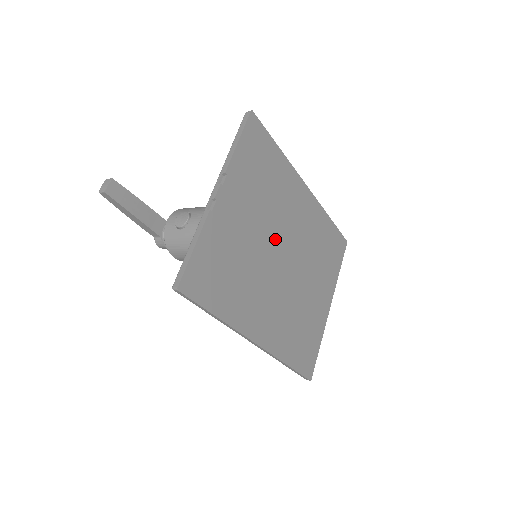
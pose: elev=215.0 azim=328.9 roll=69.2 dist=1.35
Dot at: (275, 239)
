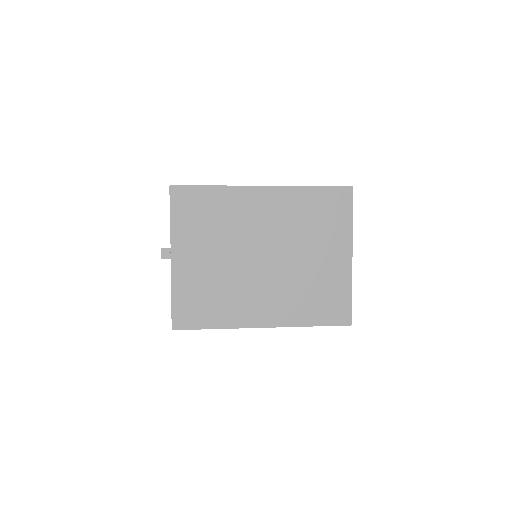
Dot at: (244, 250)
